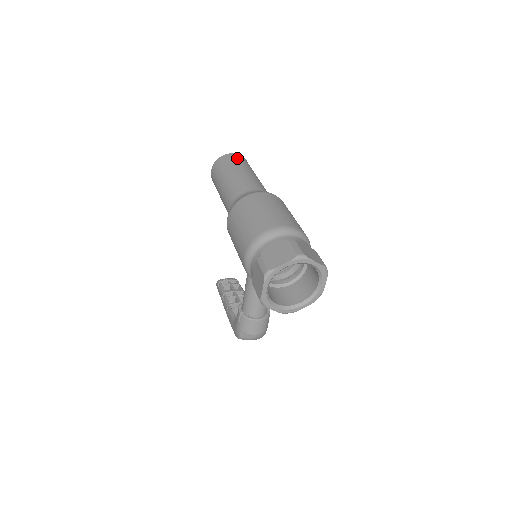
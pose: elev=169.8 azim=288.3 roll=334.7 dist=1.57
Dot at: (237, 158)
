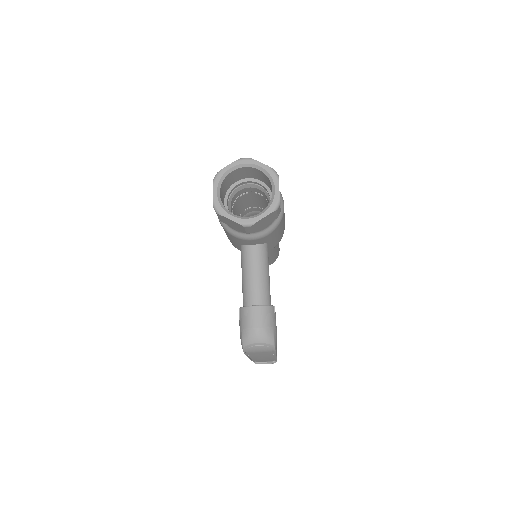
Dot at: occluded
